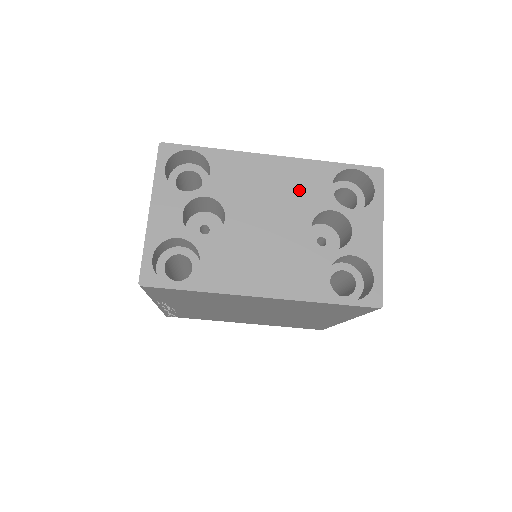
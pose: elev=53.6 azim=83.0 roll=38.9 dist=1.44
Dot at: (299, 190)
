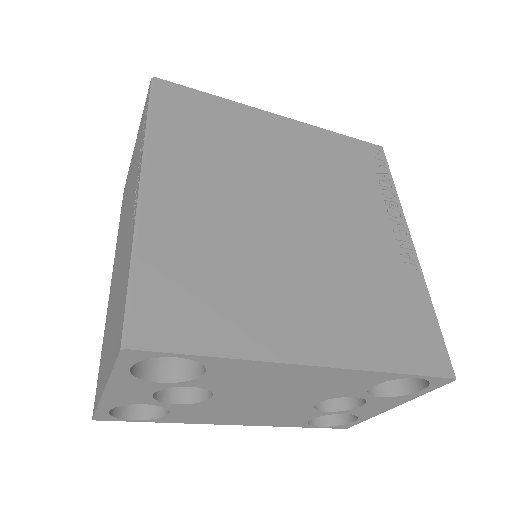
Dot at: (326, 387)
